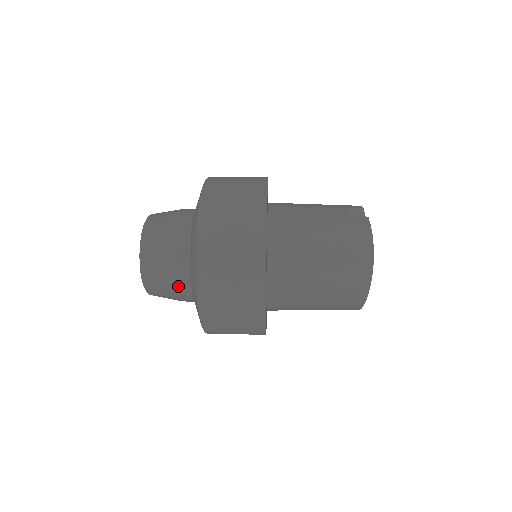
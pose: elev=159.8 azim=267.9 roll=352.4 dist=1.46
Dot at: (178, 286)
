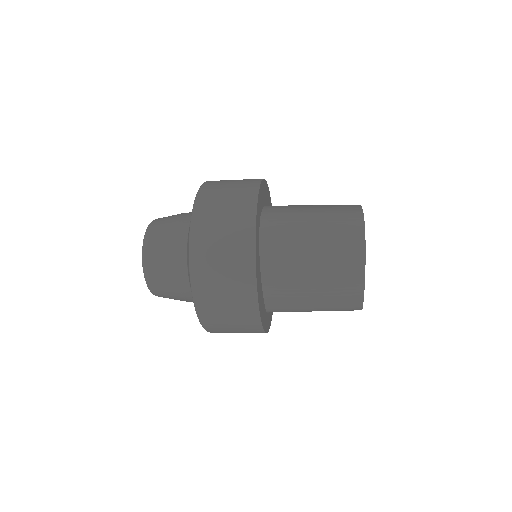
Dot at: (175, 270)
